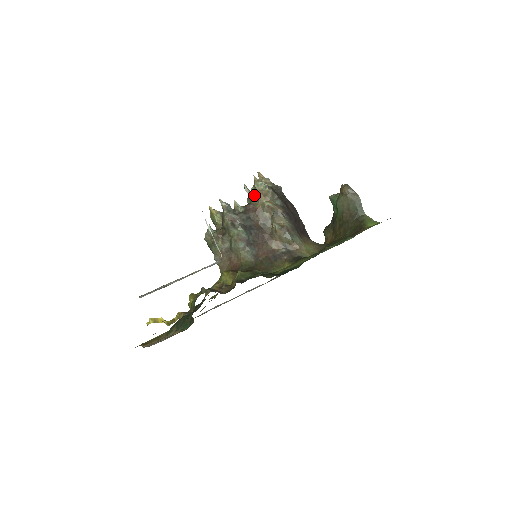
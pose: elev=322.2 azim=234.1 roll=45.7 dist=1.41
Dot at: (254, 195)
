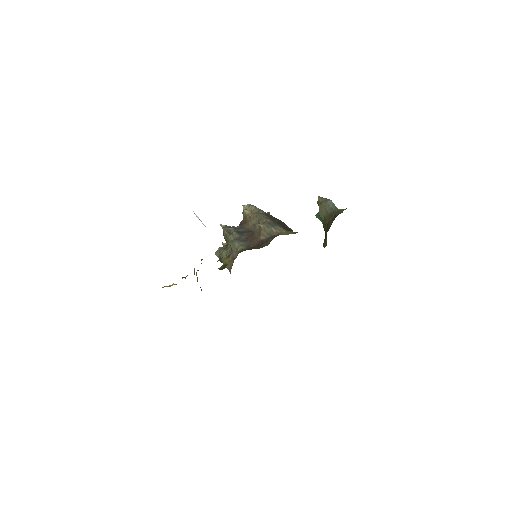
Dot at: (244, 215)
